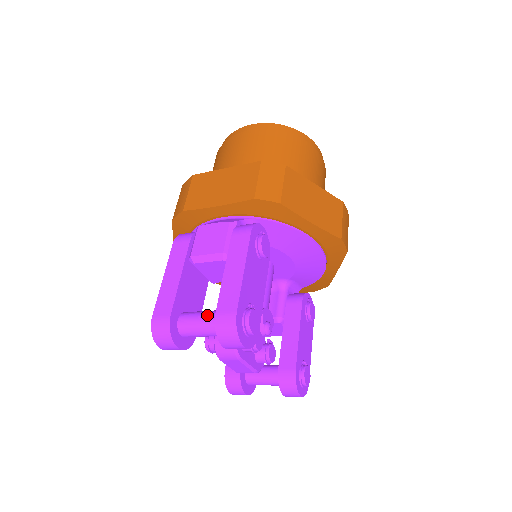
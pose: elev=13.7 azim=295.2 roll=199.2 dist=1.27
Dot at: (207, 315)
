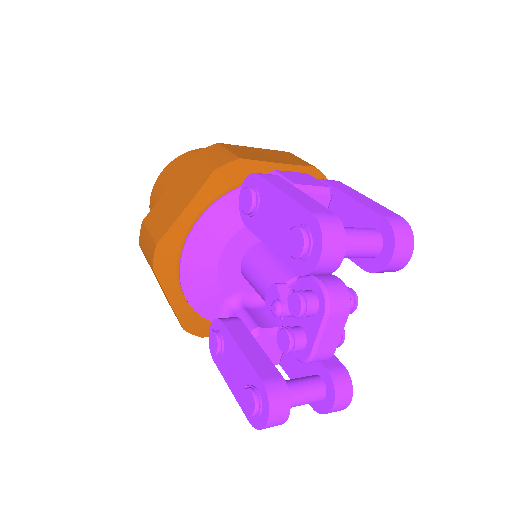
Dot at: occluded
